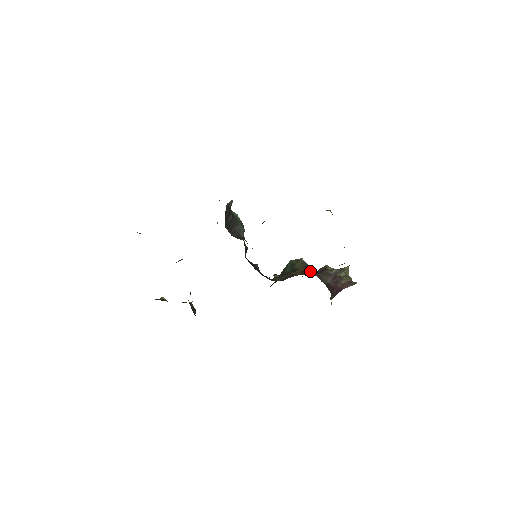
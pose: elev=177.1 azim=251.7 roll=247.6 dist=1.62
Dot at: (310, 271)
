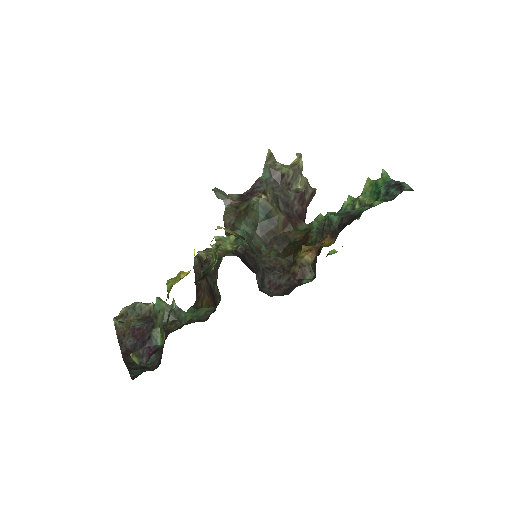
Dot at: (291, 219)
